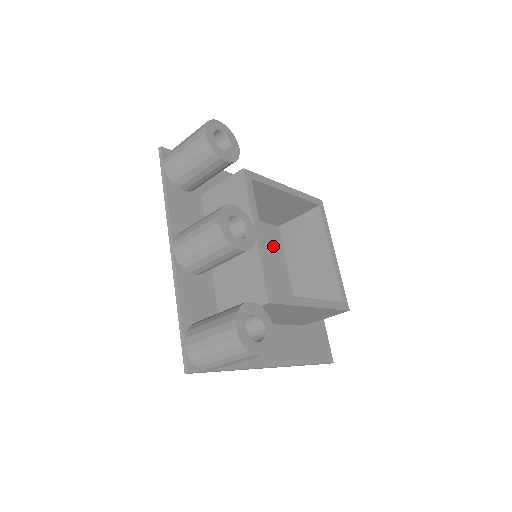
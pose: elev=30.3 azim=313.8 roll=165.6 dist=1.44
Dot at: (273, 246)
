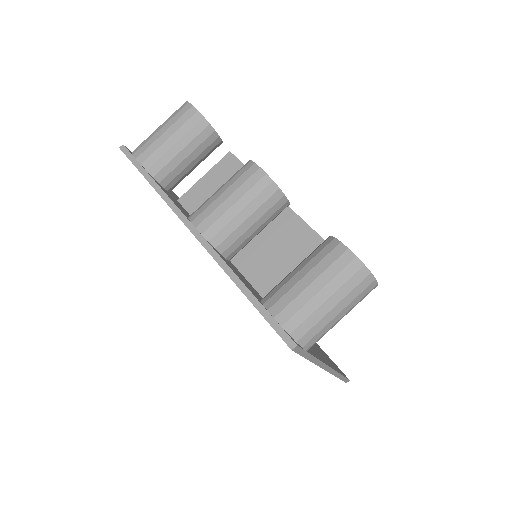
Dot at: occluded
